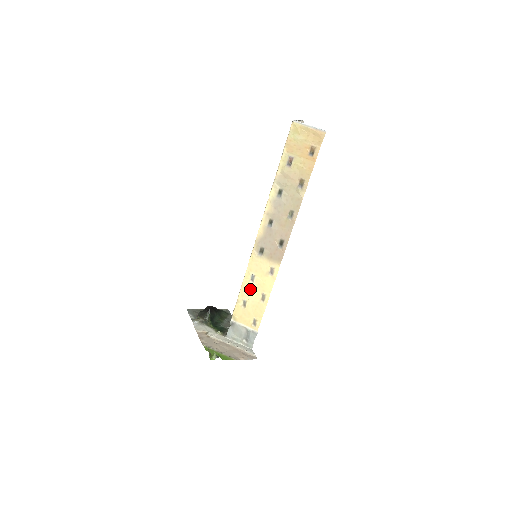
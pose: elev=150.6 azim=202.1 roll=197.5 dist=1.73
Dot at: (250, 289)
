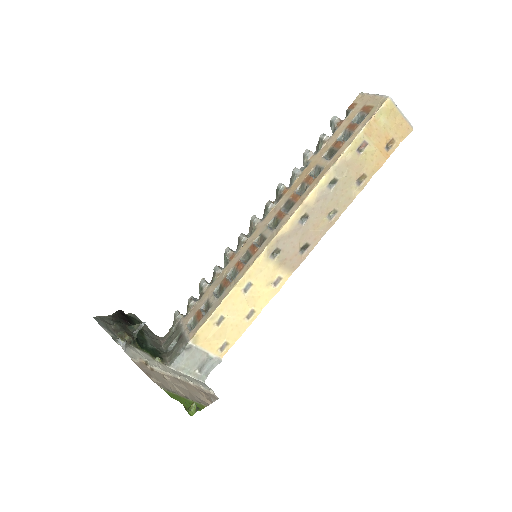
Dot at: (237, 302)
